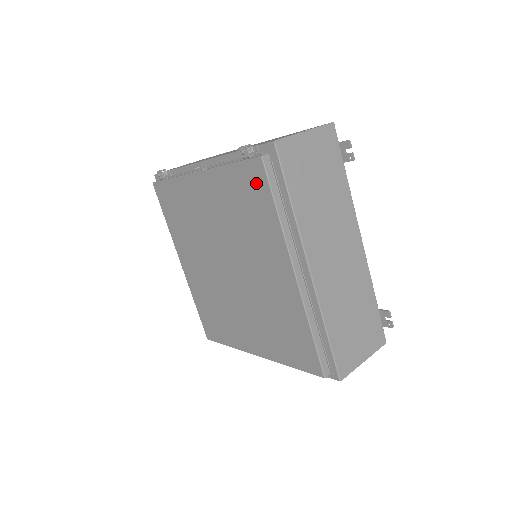
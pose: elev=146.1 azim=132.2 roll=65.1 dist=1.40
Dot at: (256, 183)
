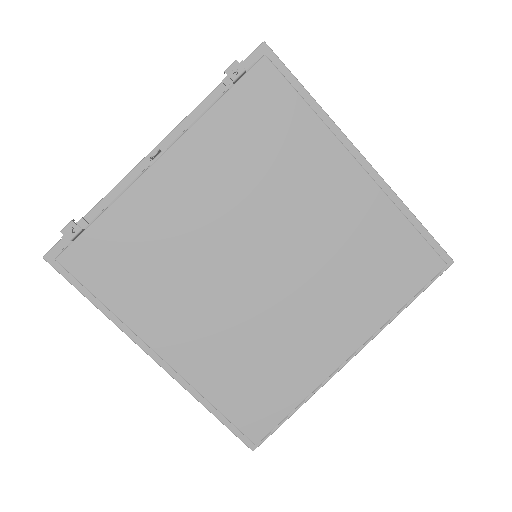
Dot at: (268, 93)
